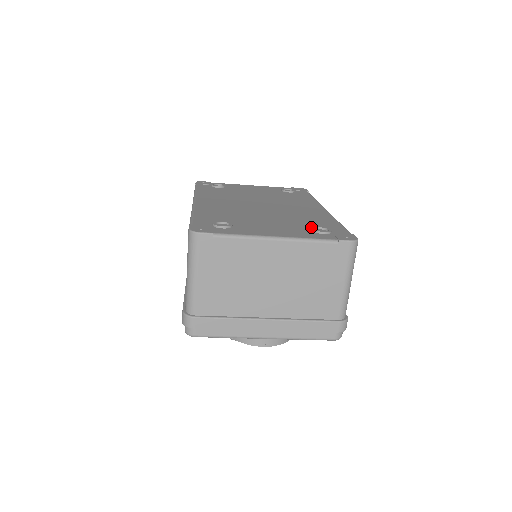
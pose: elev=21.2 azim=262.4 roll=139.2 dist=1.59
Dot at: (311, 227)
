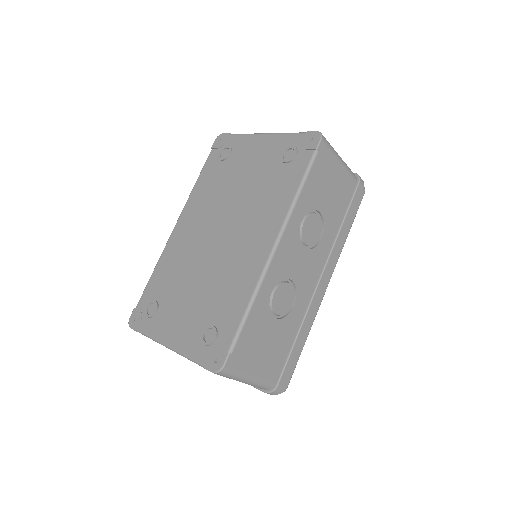
Dot at: (209, 321)
